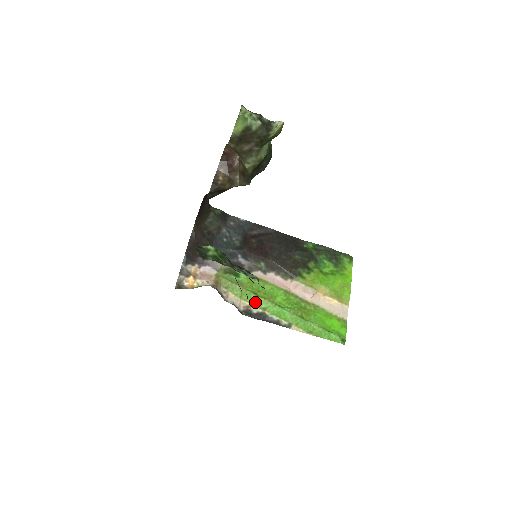
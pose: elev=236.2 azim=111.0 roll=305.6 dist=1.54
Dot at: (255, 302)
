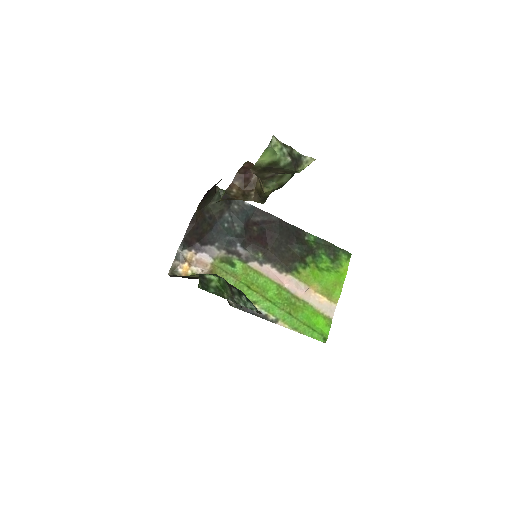
Dot at: (247, 295)
